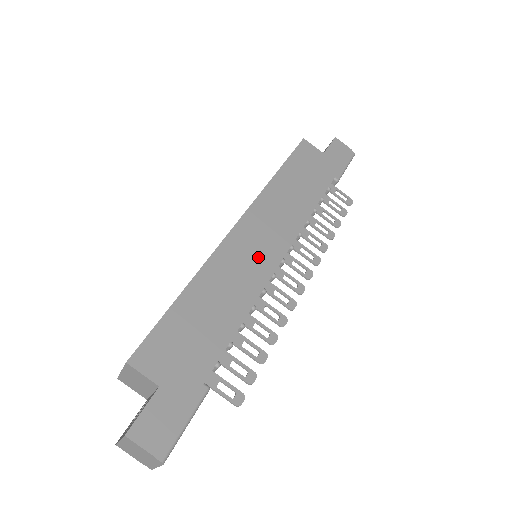
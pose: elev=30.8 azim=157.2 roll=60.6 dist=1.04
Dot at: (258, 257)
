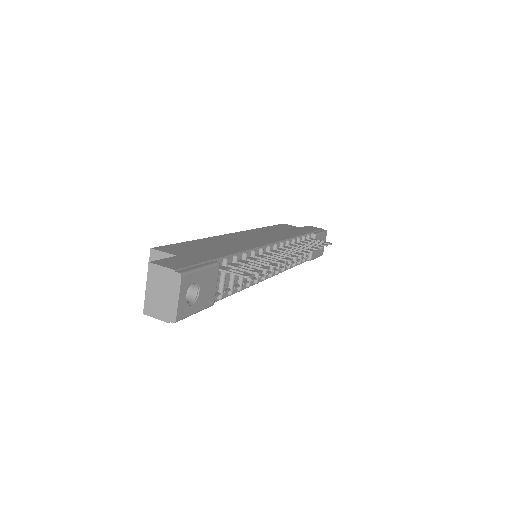
Dot at: (254, 240)
